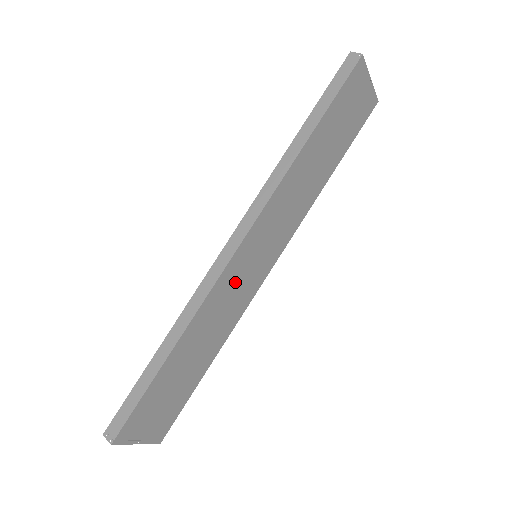
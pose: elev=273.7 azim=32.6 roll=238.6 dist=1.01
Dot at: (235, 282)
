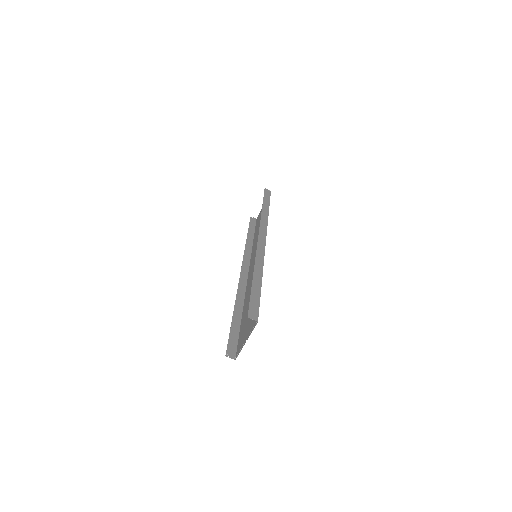
Dot at: occluded
